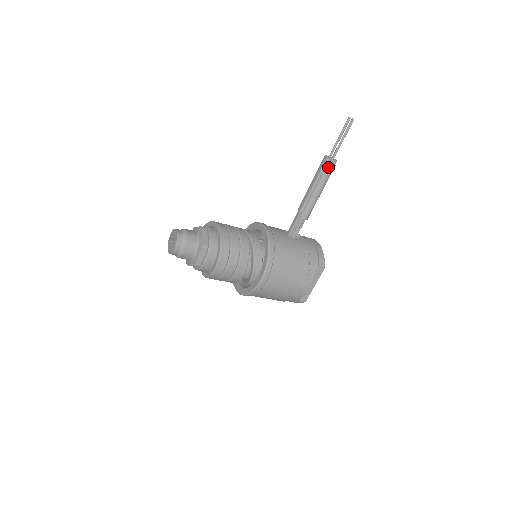
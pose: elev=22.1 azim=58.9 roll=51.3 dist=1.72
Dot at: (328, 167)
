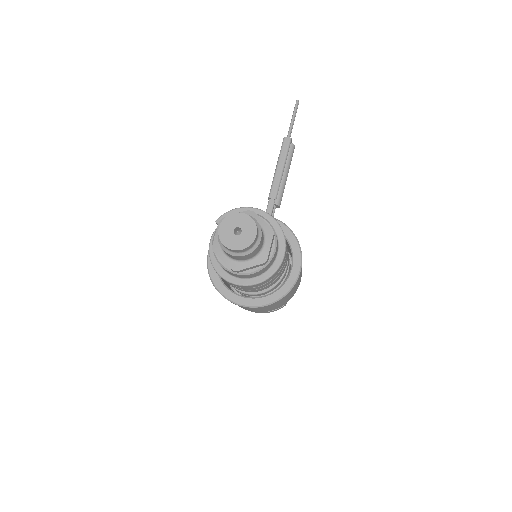
Dot at: (293, 148)
